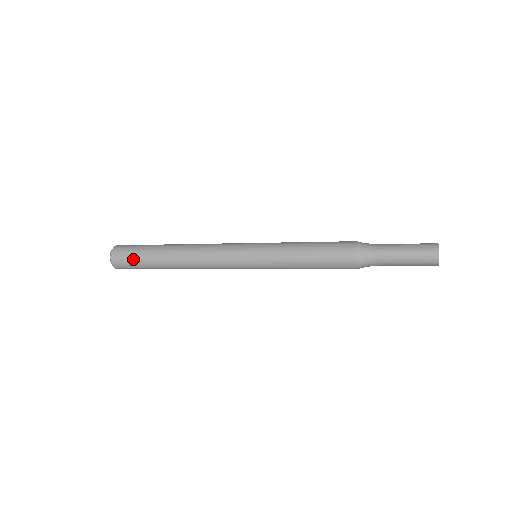
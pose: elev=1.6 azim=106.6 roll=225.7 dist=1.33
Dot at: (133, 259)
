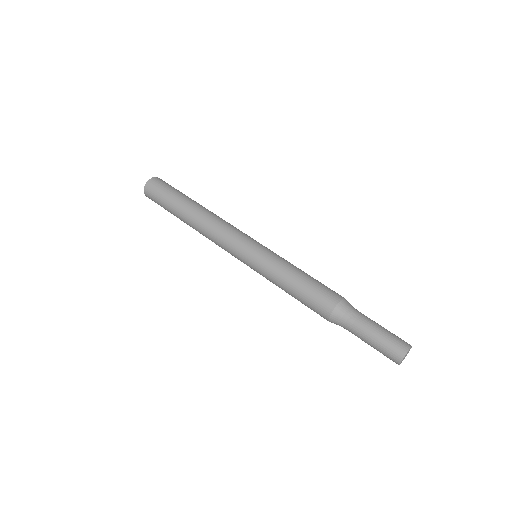
Dot at: (160, 200)
